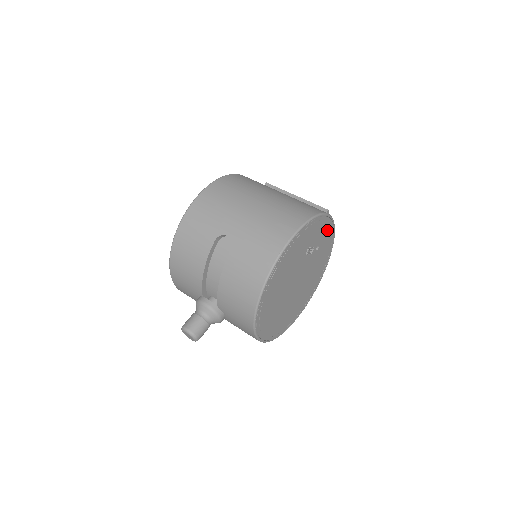
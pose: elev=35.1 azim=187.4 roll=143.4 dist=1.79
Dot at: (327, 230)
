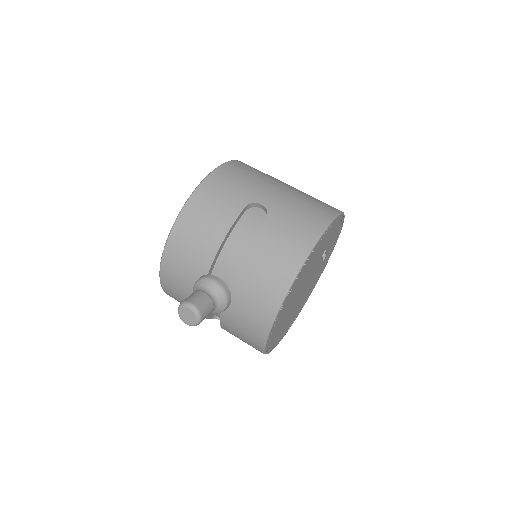
Dot at: (334, 243)
